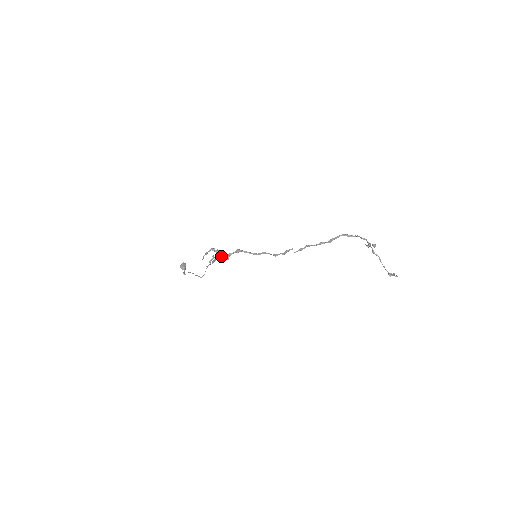
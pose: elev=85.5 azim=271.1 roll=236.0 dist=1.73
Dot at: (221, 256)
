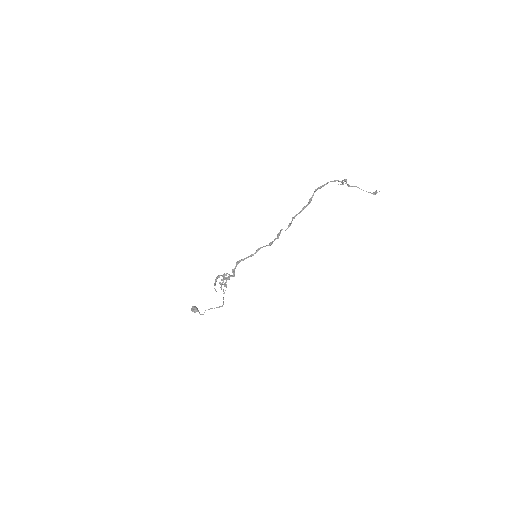
Dot at: (228, 277)
